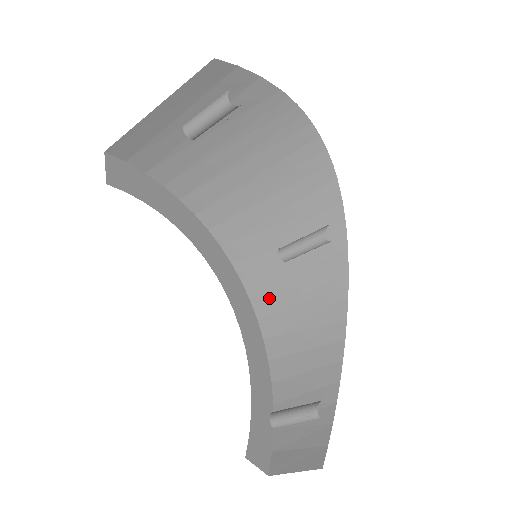
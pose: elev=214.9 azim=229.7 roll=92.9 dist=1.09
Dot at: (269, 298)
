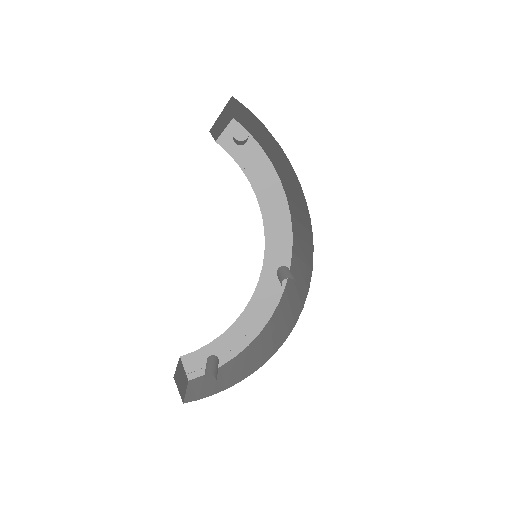
Dot at: (286, 296)
